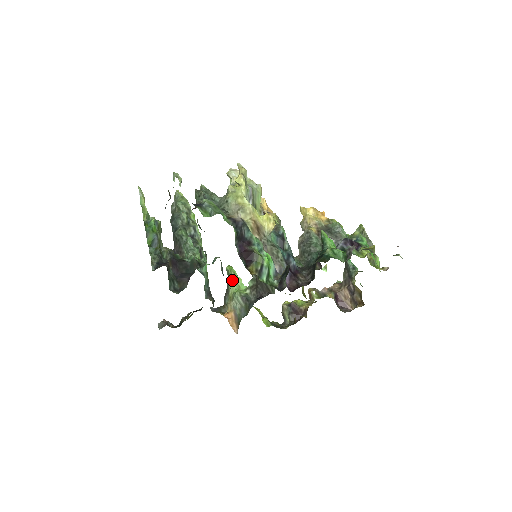
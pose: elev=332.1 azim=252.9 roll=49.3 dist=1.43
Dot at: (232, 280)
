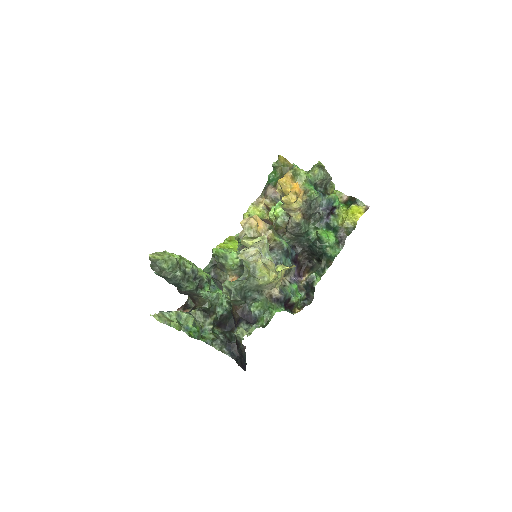
Dot at: (225, 261)
